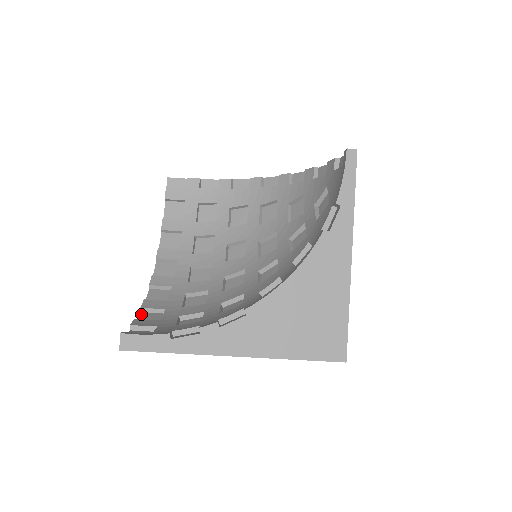
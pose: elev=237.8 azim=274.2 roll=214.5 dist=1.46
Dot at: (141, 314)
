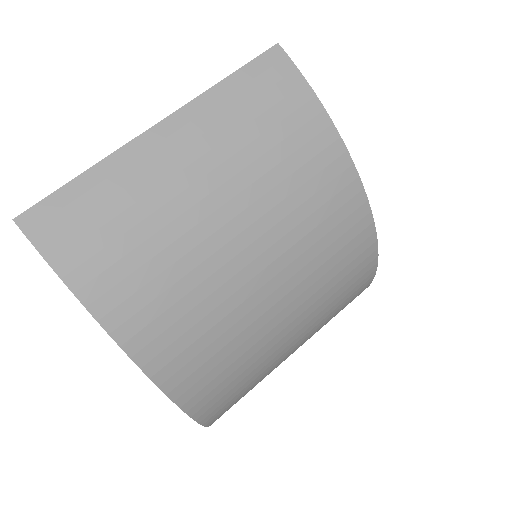
Dot at: occluded
